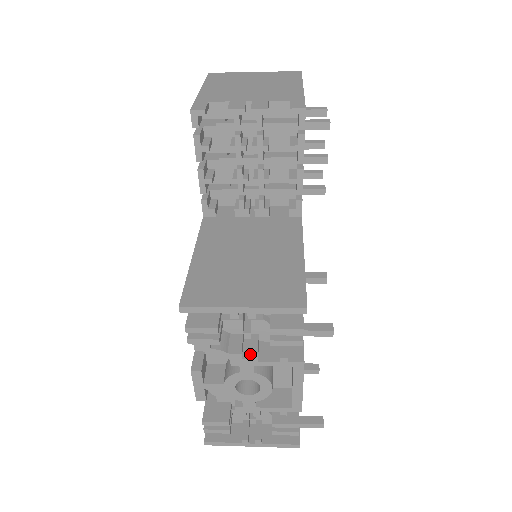
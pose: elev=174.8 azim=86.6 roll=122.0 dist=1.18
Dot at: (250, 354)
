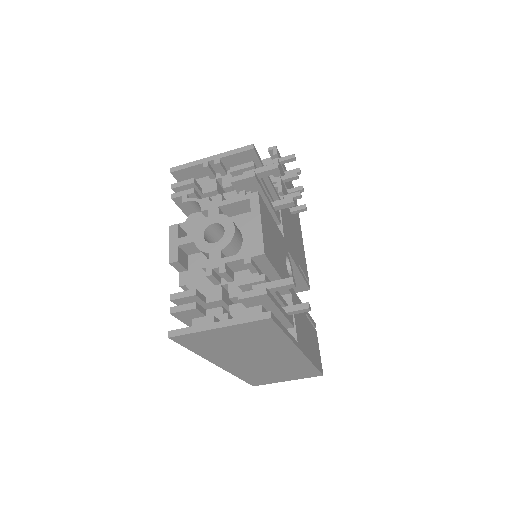
Dot at: (216, 195)
